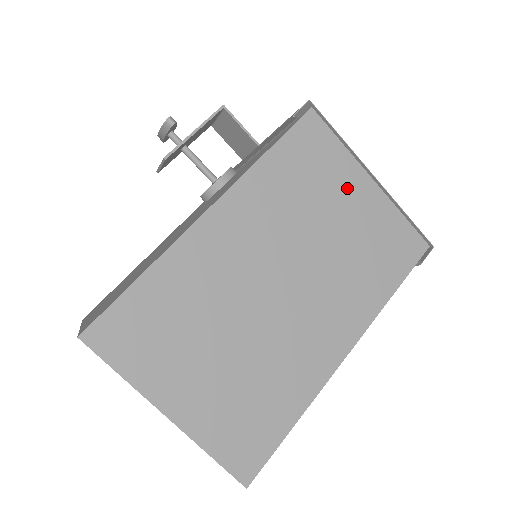
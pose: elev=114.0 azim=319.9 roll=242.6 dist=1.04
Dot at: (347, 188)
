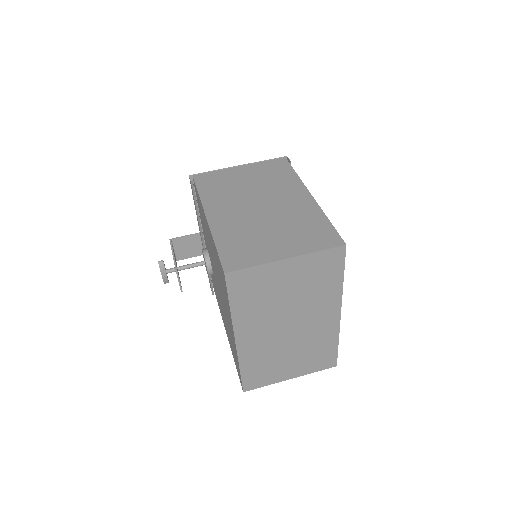
Dot at: (236, 175)
